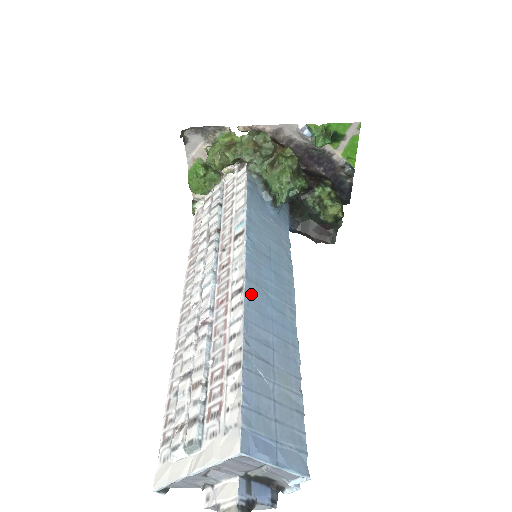
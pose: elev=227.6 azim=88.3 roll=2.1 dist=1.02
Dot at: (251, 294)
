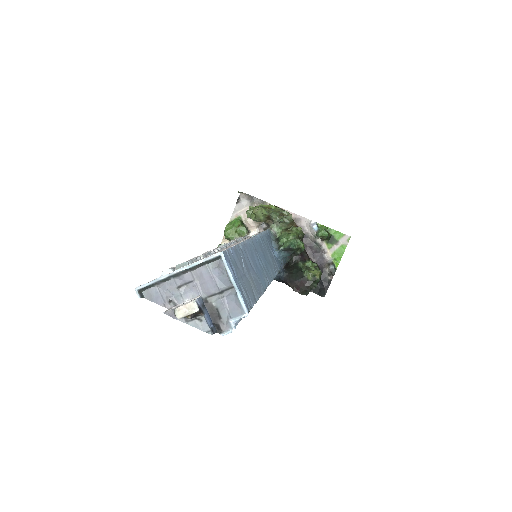
Dot at: (251, 245)
